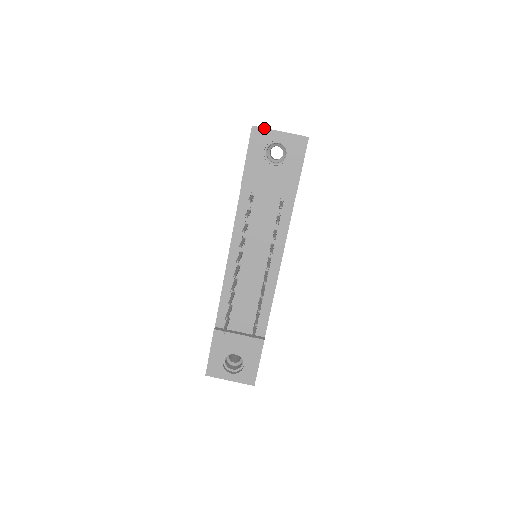
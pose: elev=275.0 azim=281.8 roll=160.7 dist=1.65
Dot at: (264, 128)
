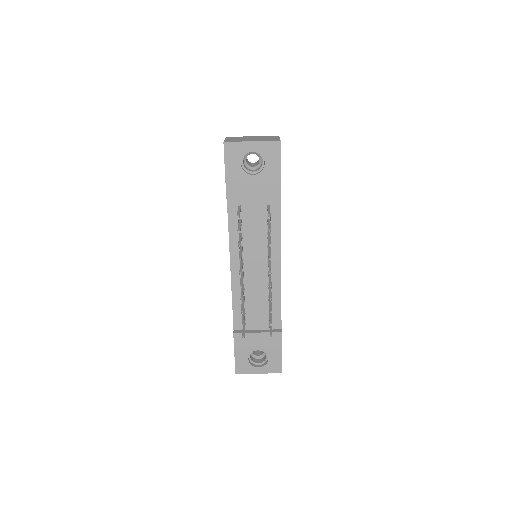
Dot at: (236, 142)
